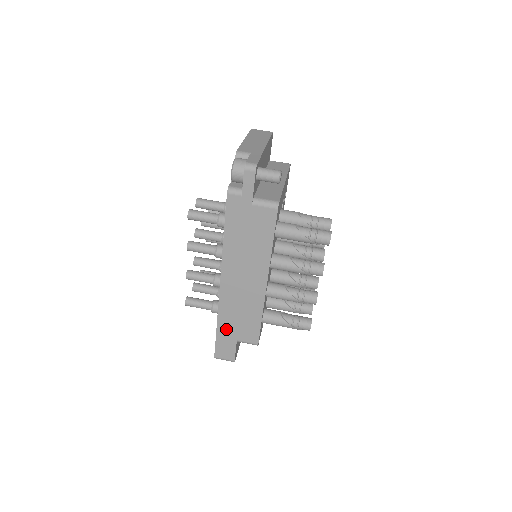
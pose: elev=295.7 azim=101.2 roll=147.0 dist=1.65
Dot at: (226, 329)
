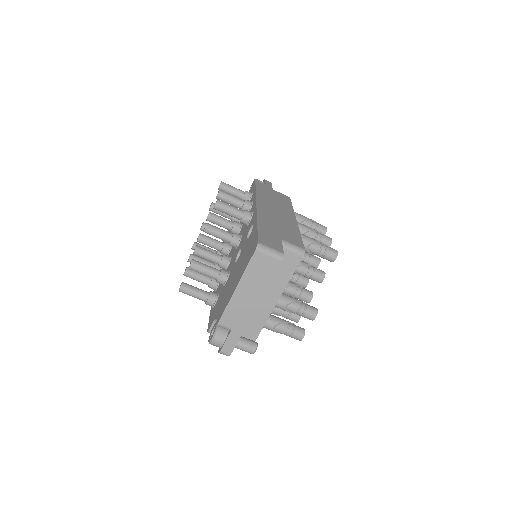
Dot at: occluded
